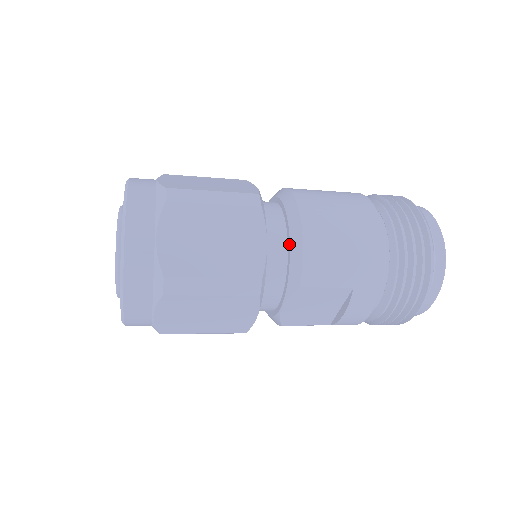
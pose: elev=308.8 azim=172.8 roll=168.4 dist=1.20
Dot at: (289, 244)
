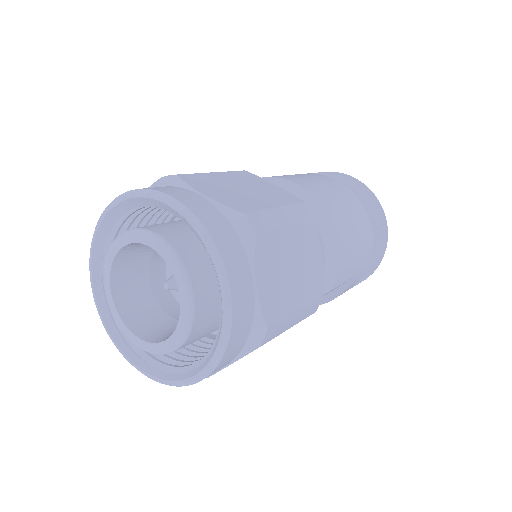
Dot at: (323, 250)
